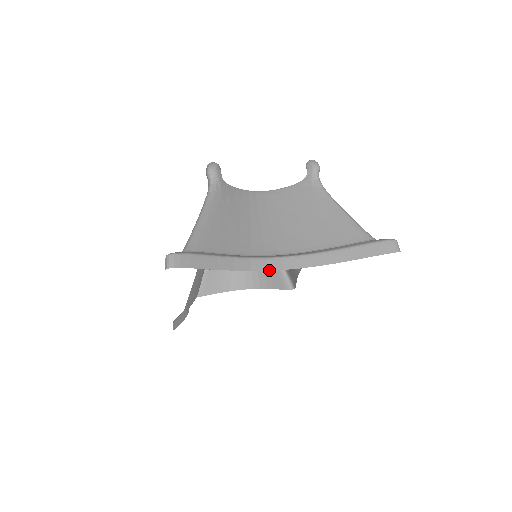
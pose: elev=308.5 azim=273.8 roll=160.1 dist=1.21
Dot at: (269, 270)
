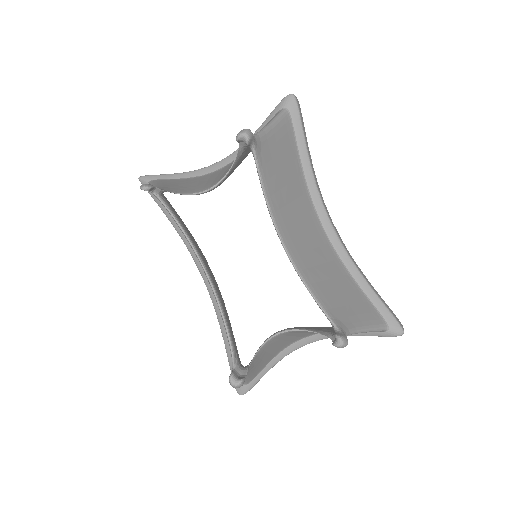
Dot at: occluded
